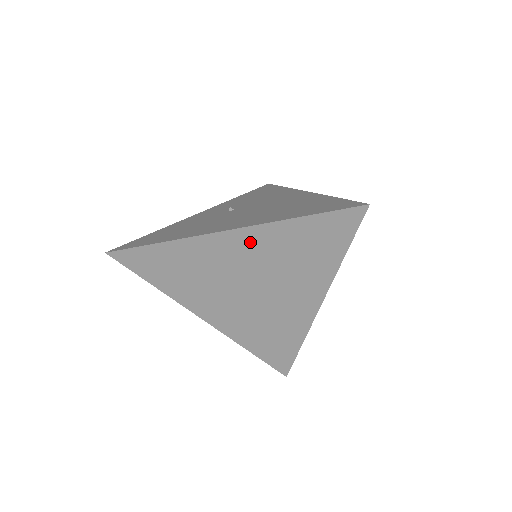
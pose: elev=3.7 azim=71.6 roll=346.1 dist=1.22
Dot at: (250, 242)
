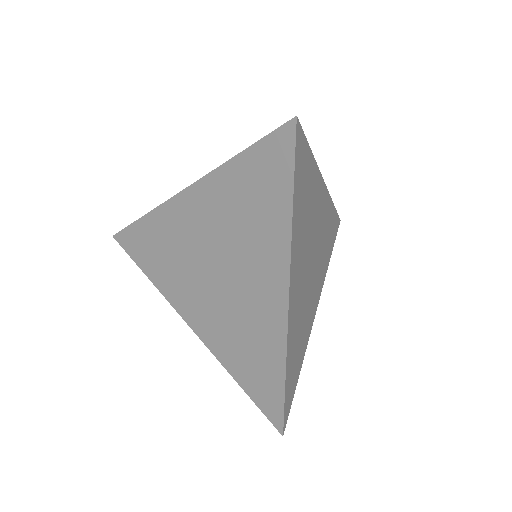
Dot at: (203, 202)
